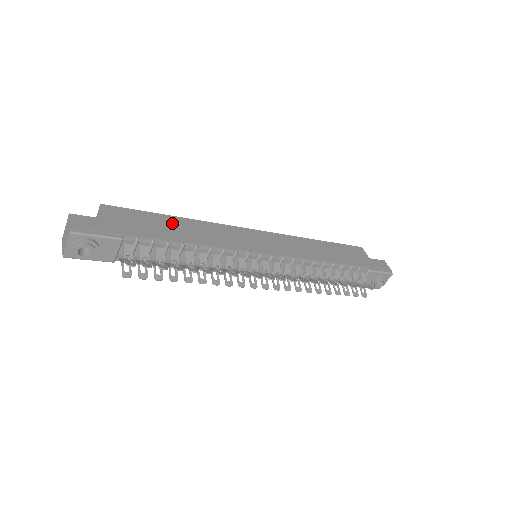
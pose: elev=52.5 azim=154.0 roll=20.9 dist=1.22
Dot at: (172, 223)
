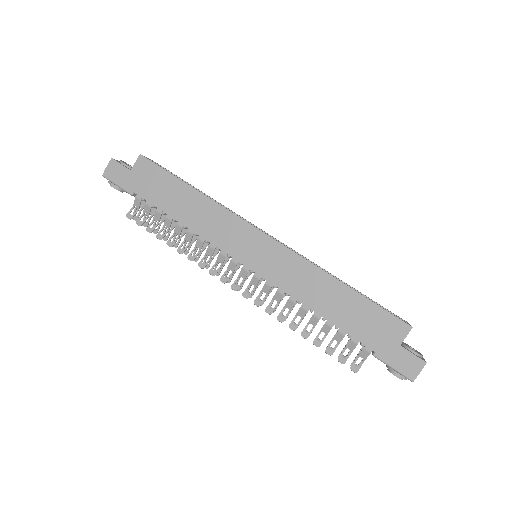
Dot at: (182, 194)
